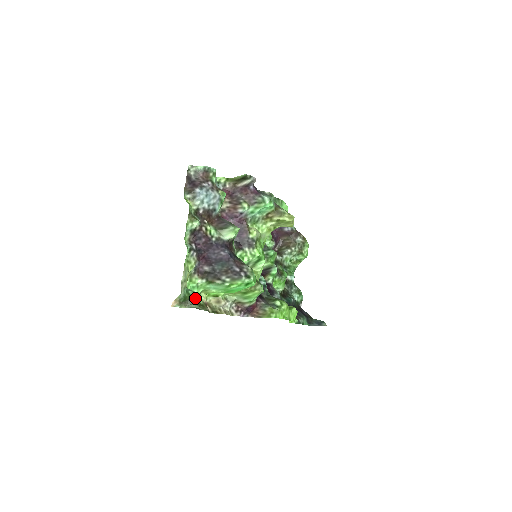
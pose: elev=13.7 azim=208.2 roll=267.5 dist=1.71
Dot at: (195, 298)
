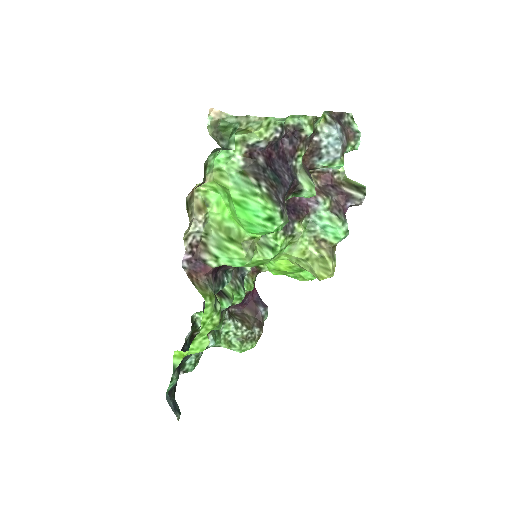
Dot at: (227, 147)
